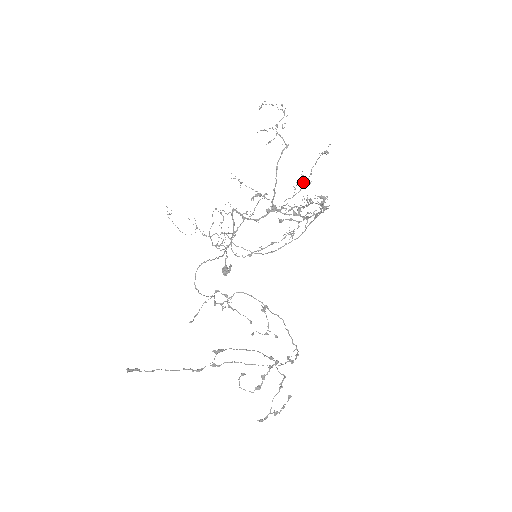
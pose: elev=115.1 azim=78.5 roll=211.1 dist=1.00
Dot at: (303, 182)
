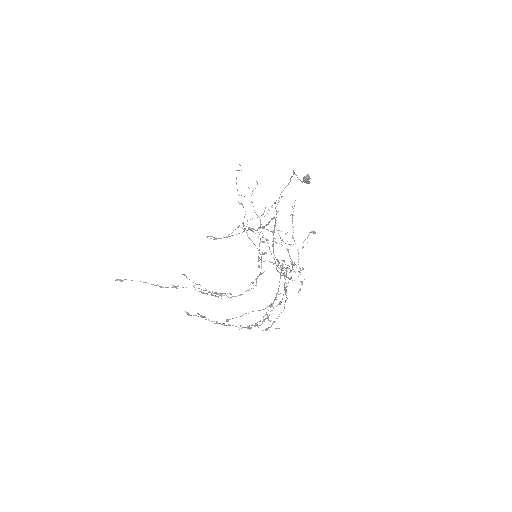
Dot at: occluded
